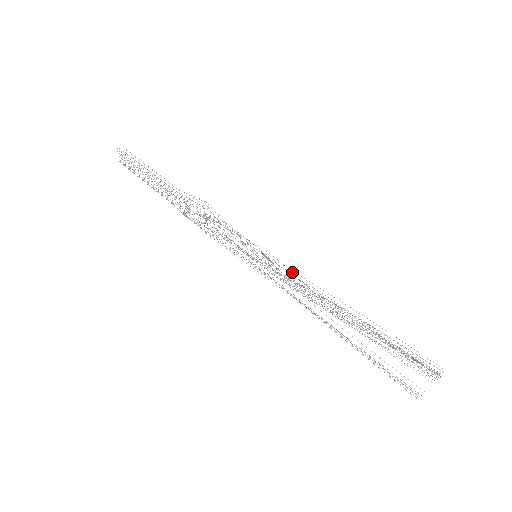
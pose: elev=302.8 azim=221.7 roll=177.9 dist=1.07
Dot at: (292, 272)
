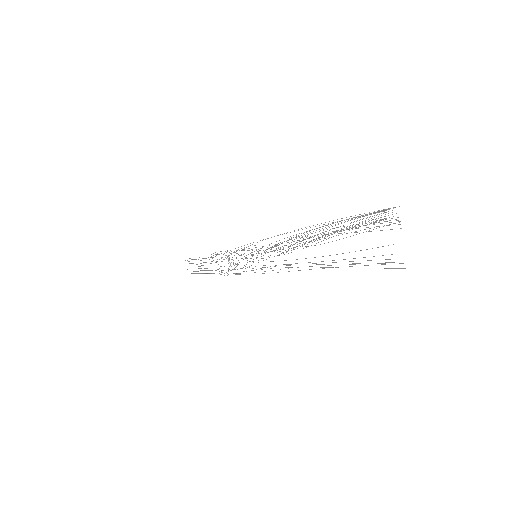
Dot at: occluded
